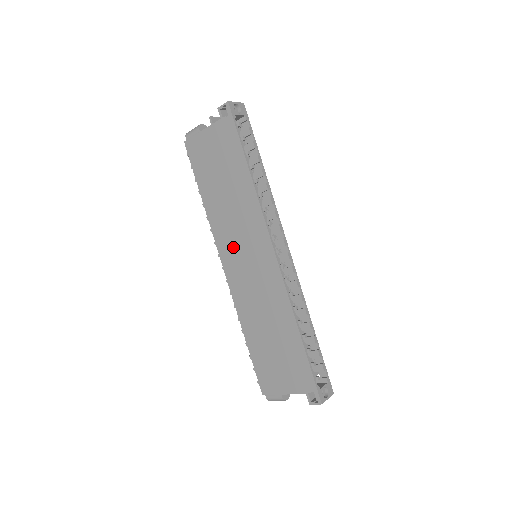
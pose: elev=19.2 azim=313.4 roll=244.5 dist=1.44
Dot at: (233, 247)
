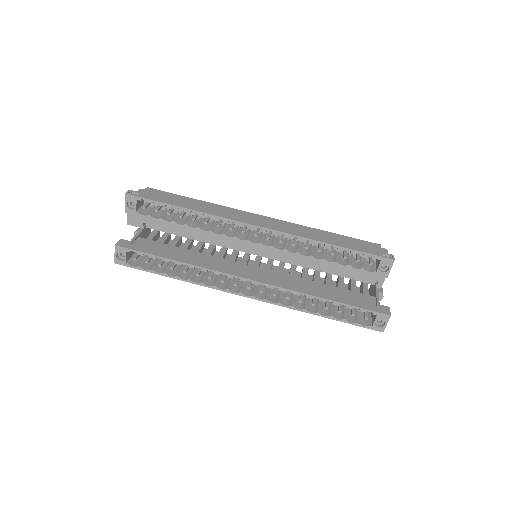
Dot at: occluded
